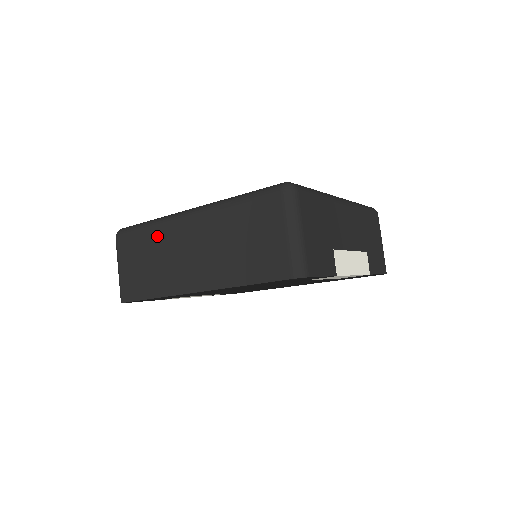
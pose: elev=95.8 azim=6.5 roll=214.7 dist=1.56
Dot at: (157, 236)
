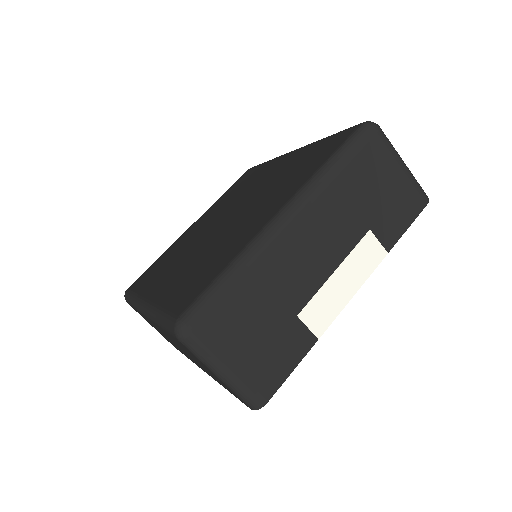
Dot at: occluded
